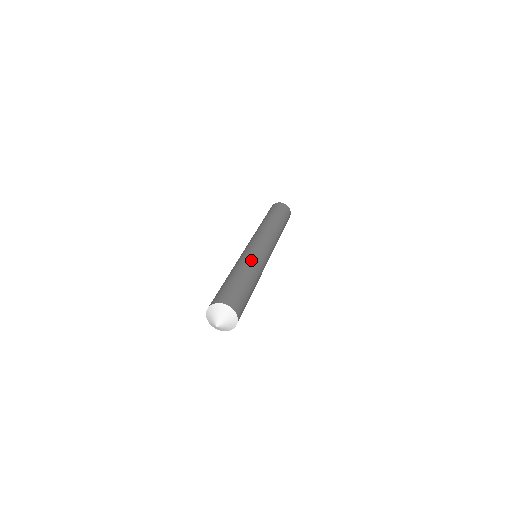
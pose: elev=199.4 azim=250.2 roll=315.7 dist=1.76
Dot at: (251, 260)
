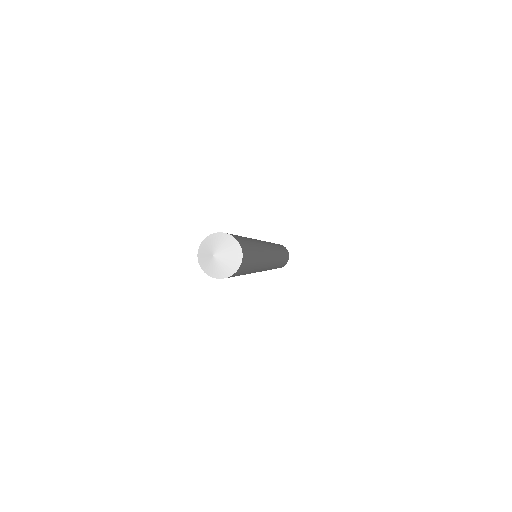
Dot at: occluded
